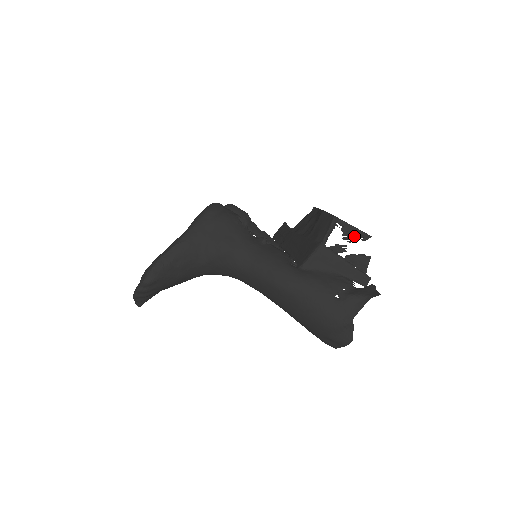
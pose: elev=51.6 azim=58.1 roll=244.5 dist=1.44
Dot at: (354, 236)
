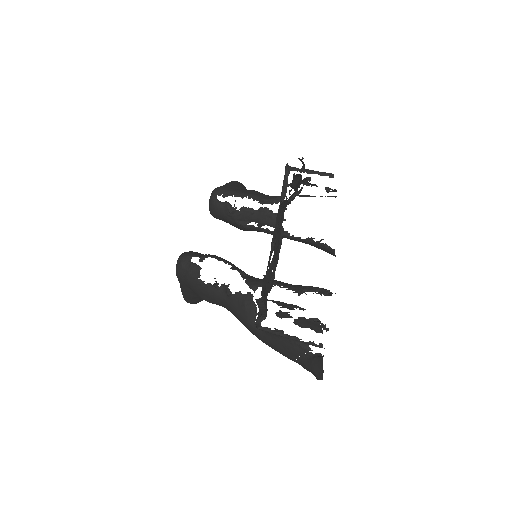
Dot at: (289, 307)
